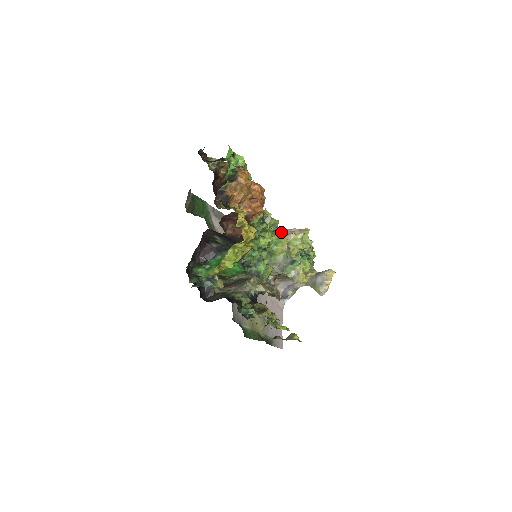
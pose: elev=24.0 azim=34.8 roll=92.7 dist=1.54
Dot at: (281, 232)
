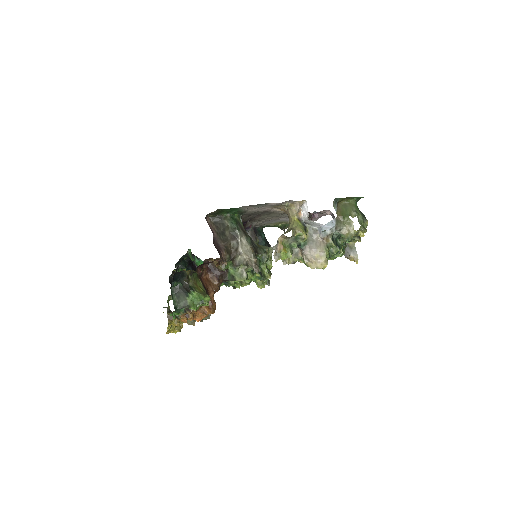
Dot at: (287, 262)
